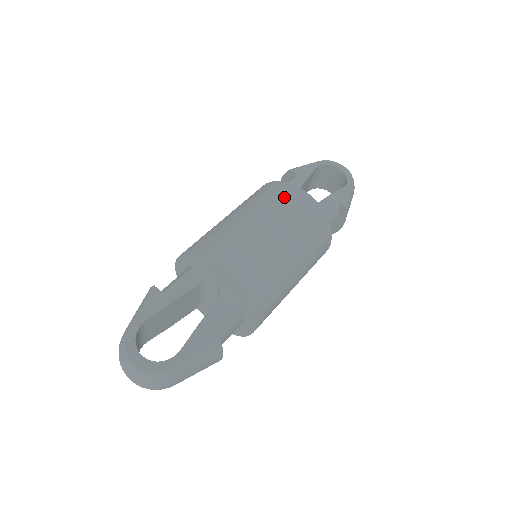
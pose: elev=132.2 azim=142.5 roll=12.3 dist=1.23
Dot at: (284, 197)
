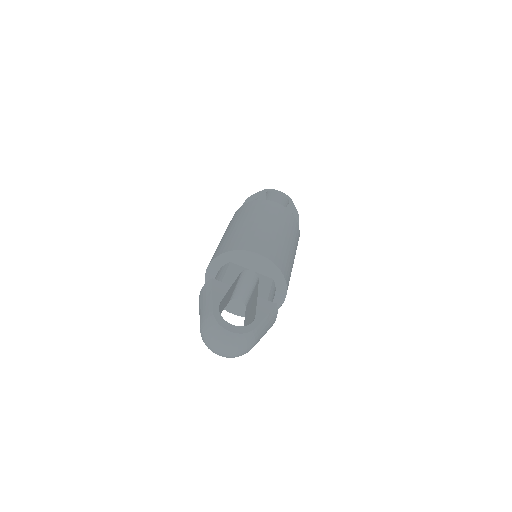
Dot at: (268, 208)
